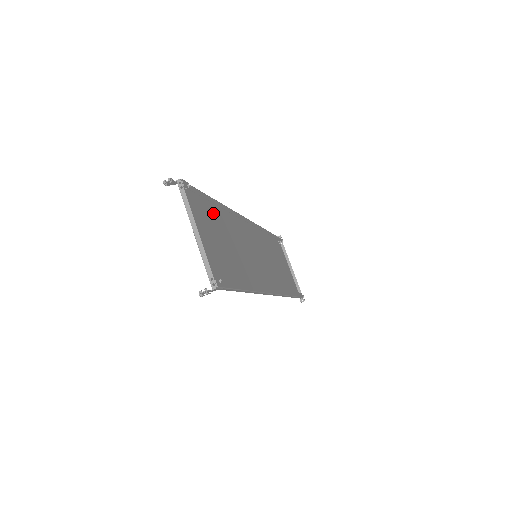
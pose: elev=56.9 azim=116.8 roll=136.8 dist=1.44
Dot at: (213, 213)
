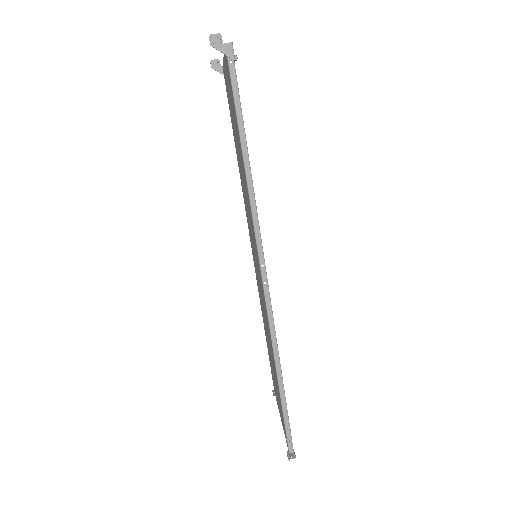
Dot at: (235, 142)
